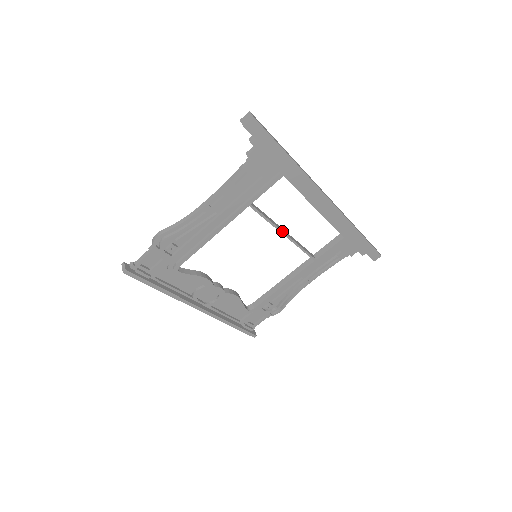
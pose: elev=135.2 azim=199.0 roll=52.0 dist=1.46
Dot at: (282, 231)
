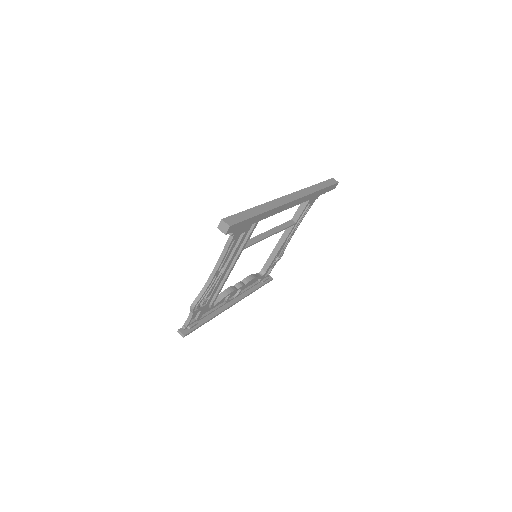
Dot at: (268, 236)
